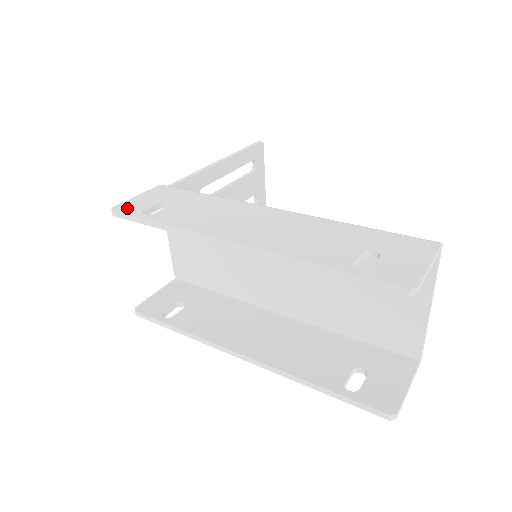
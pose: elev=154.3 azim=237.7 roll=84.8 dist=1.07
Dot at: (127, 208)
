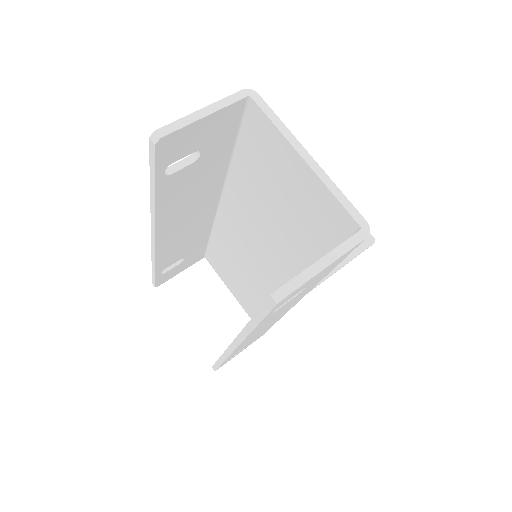
Dot at: occluded
